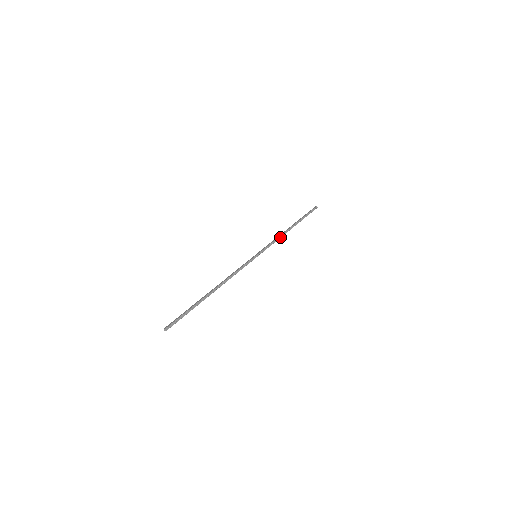
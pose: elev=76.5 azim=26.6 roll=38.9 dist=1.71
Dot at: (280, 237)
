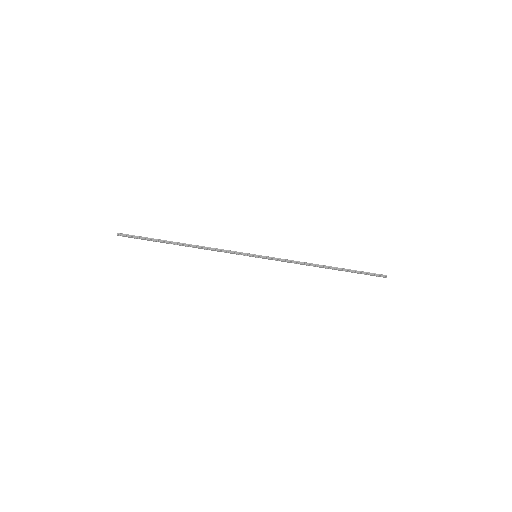
Dot at: (302, 263)
